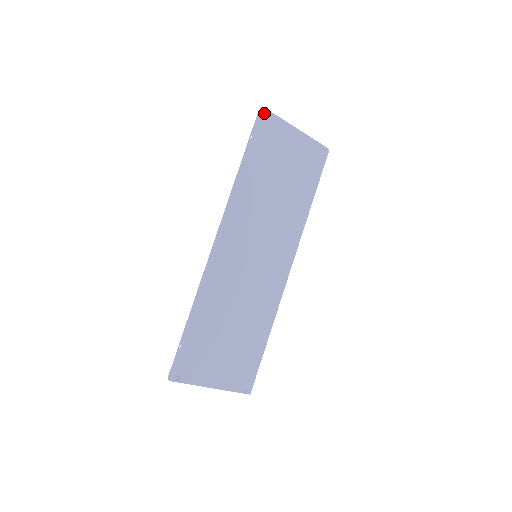
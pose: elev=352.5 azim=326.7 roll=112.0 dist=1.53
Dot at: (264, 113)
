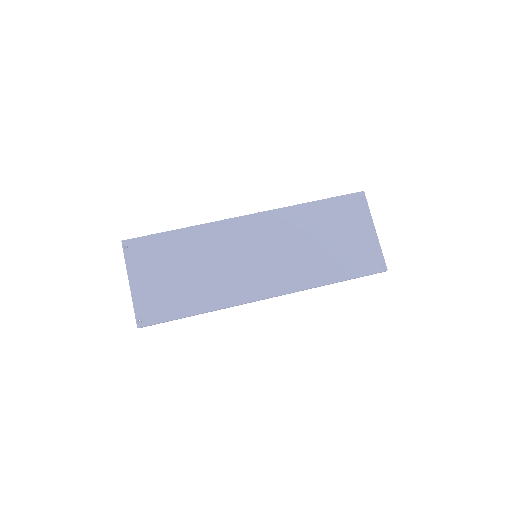
Dot at: (361, 194)
